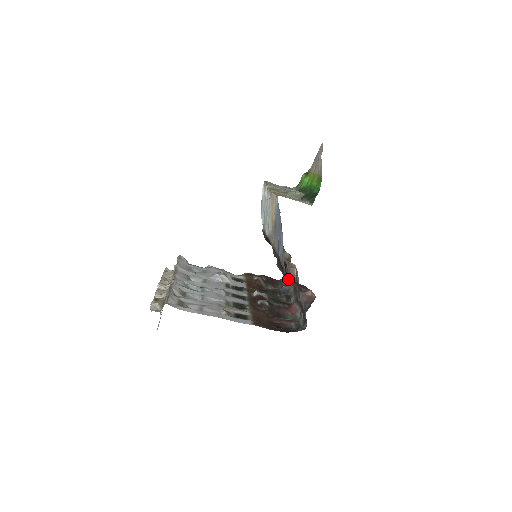
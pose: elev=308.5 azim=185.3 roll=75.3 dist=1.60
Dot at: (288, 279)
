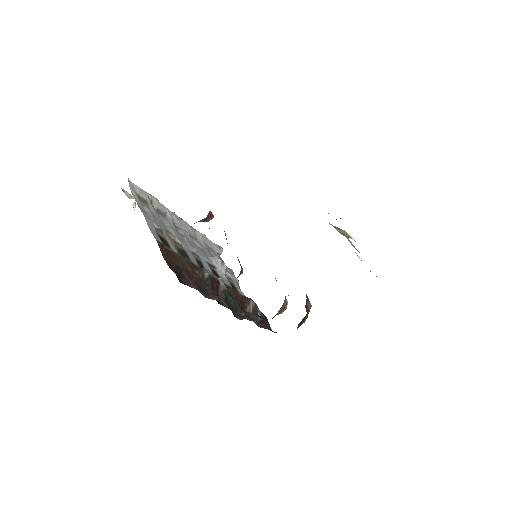
Dot at: occluded
